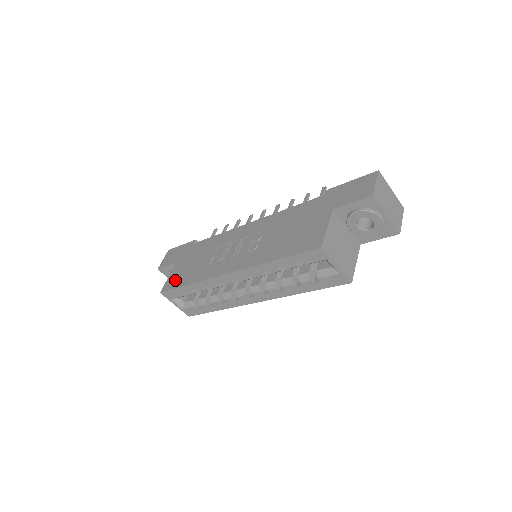
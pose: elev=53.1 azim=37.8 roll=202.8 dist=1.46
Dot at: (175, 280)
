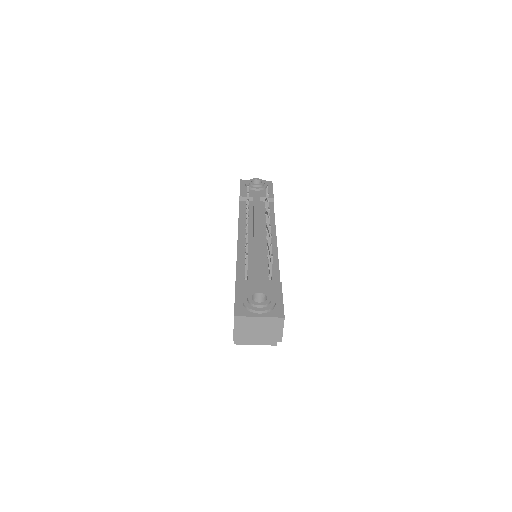
Dot at: occluded
